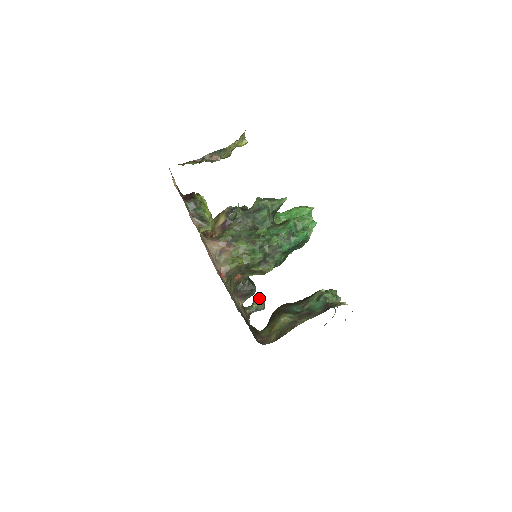
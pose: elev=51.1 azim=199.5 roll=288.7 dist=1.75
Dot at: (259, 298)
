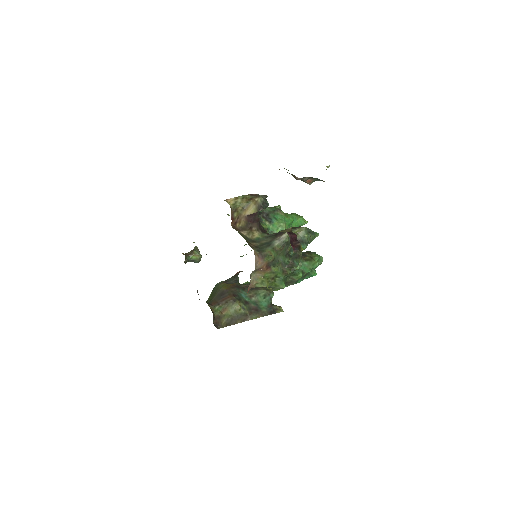
Dot at: occluded
